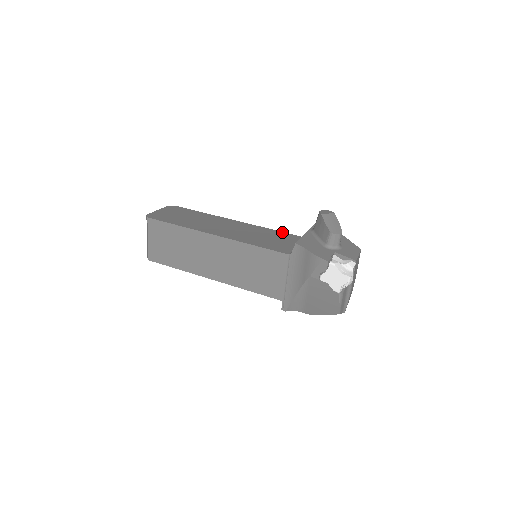
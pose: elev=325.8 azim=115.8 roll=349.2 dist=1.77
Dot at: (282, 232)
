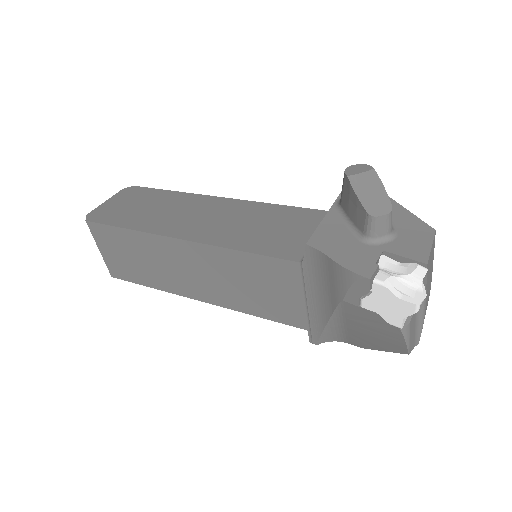
Dot at: (292, 207)
